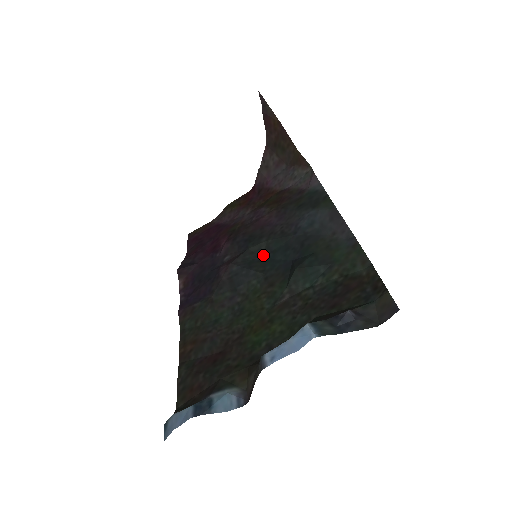
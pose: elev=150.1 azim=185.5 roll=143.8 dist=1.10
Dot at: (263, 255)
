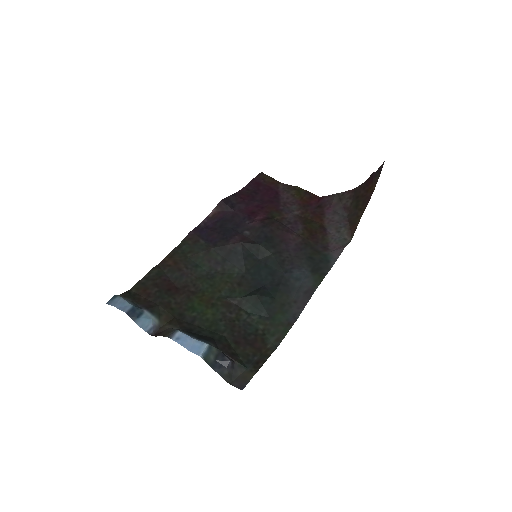
Dot at: (261, 259)
